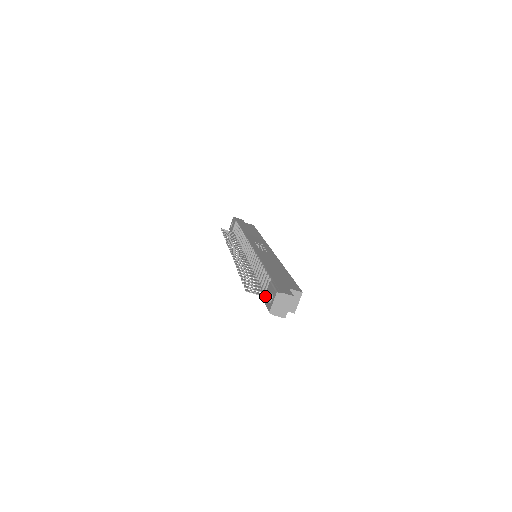
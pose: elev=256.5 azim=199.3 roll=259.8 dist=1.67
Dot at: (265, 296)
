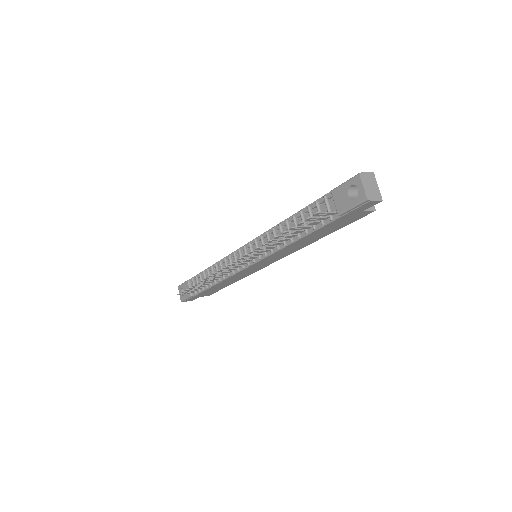
Dot at: (339, 207)
